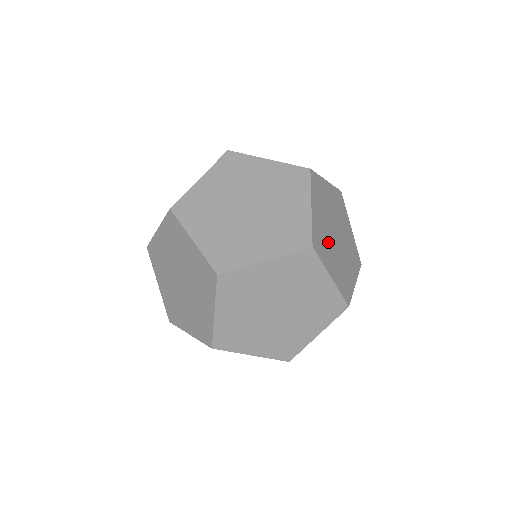
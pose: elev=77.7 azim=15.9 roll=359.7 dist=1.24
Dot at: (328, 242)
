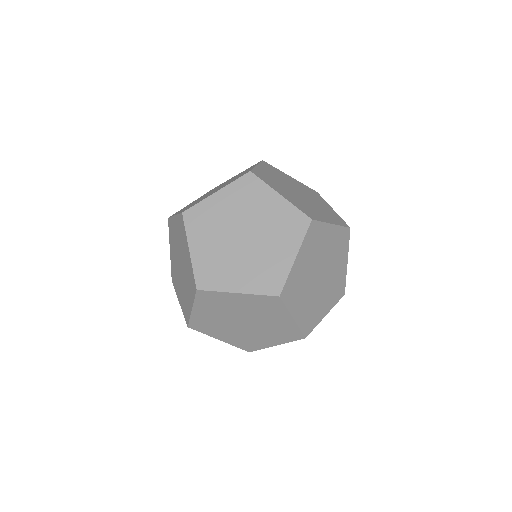
Dot at: (316, 255)
